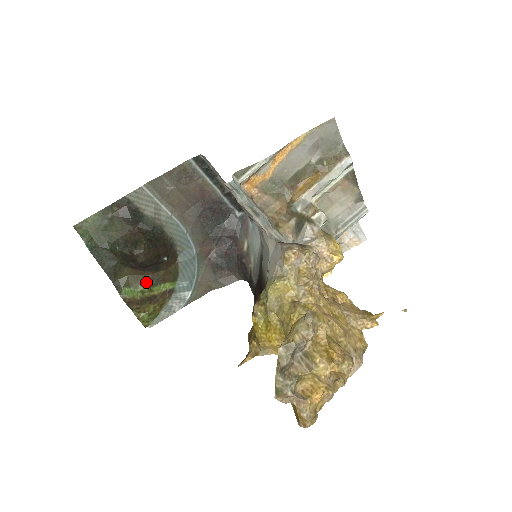
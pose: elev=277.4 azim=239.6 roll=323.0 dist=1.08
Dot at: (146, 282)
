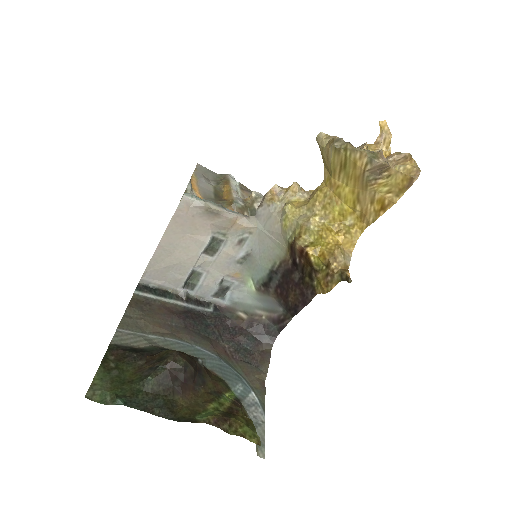
Dot at: (208, 400)
